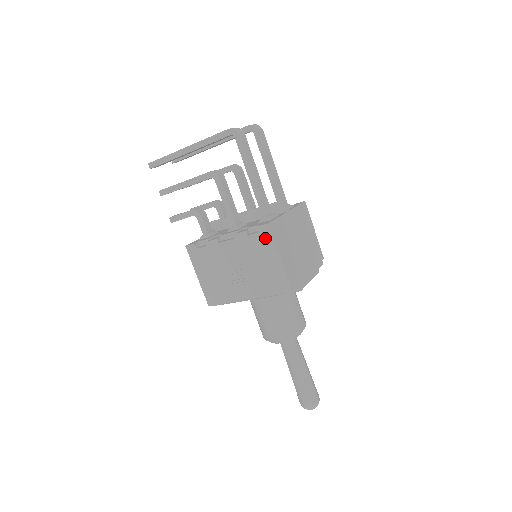
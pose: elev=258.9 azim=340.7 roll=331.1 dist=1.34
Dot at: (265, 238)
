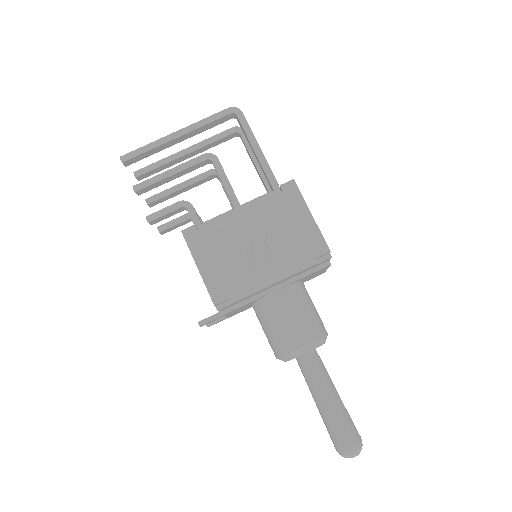
Dot at: (291, 196)
